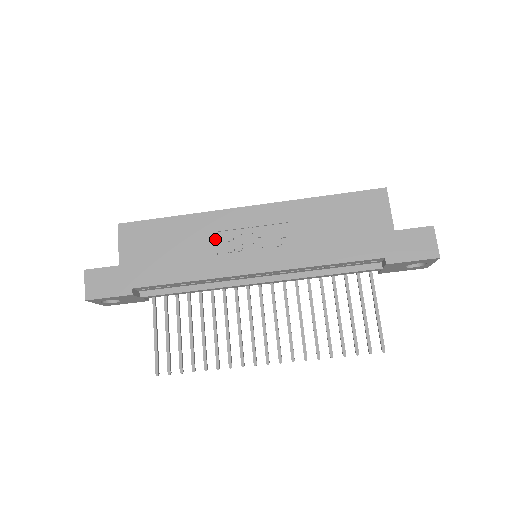
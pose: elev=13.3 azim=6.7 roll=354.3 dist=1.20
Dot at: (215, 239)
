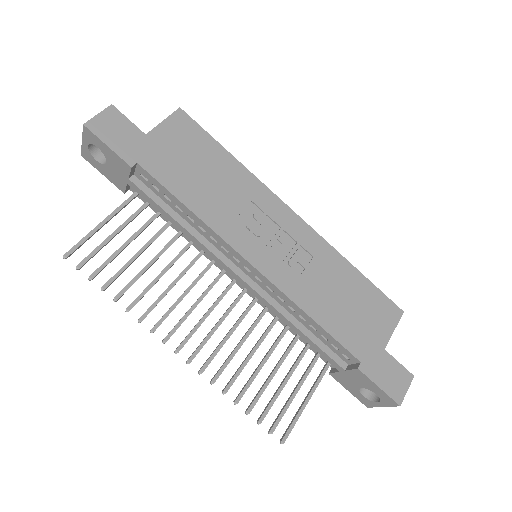
Dot at: (246, 205)
